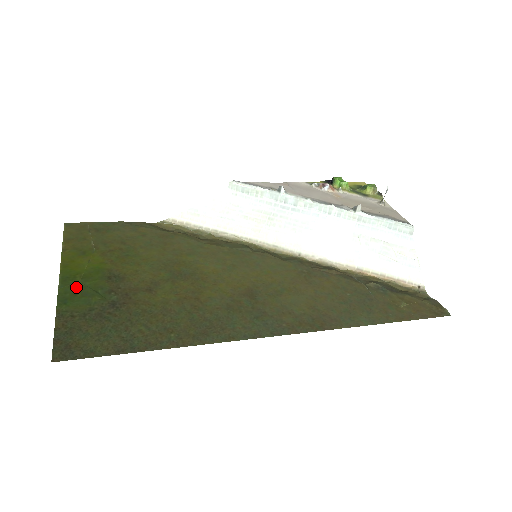
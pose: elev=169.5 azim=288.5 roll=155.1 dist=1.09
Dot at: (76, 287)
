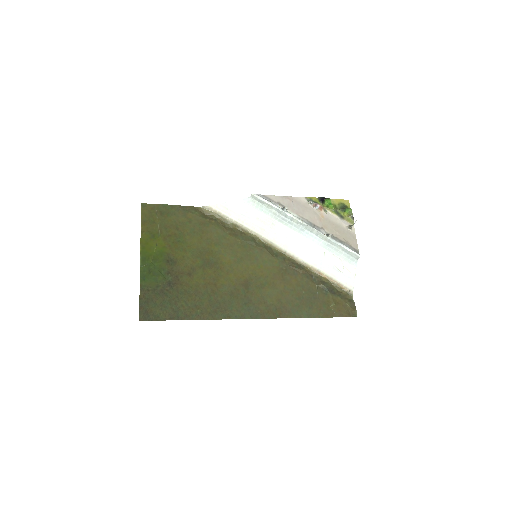
Dot at: (150, 267)
